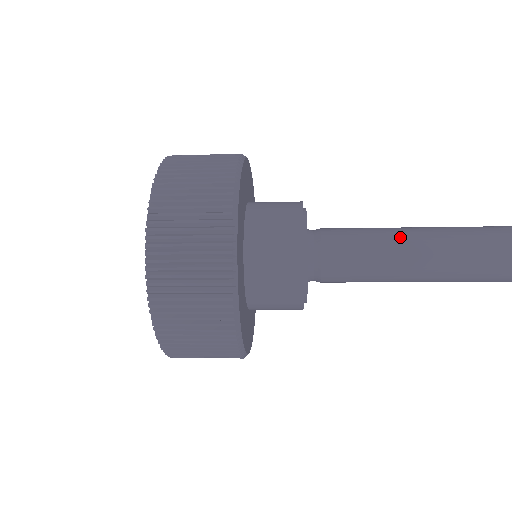
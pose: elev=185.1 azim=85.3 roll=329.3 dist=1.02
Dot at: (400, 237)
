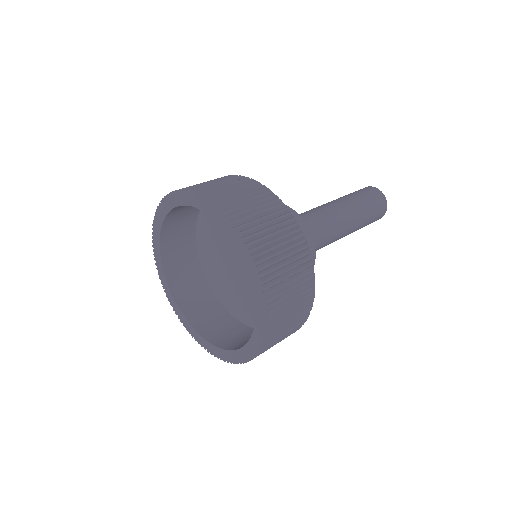
Dot at: (342, 235)
